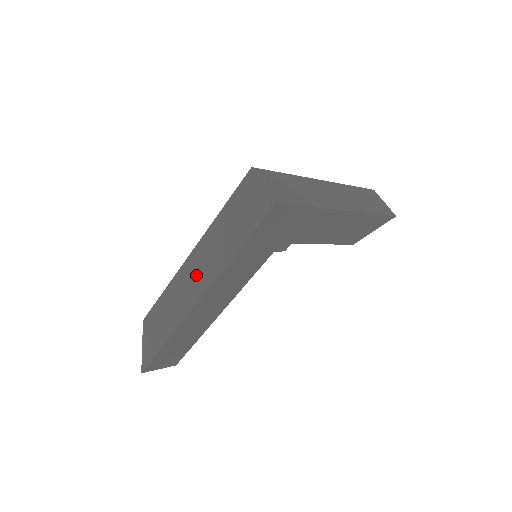
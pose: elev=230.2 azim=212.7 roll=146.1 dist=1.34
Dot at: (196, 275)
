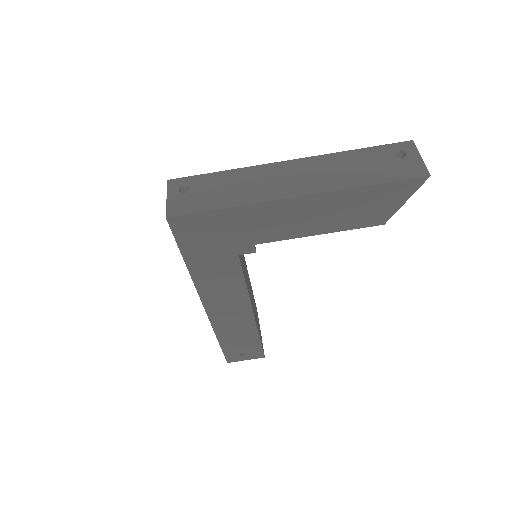
Dot at: occluded
